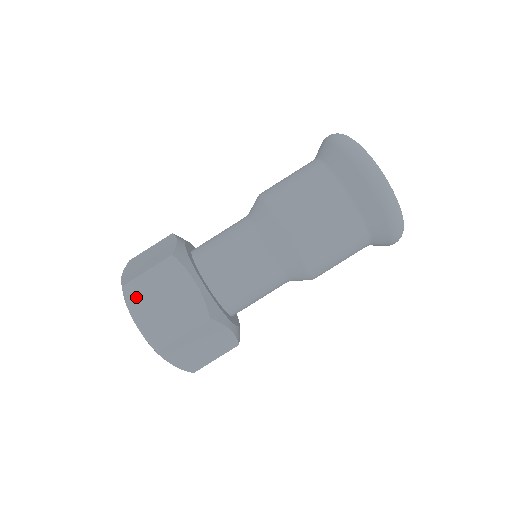
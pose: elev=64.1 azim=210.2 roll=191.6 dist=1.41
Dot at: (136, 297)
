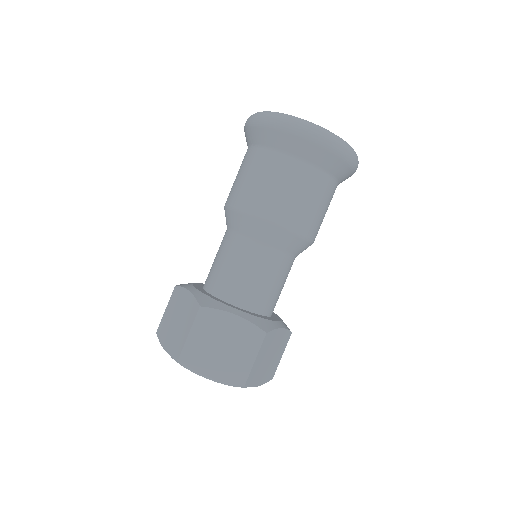
Dot at: (196, 360)
